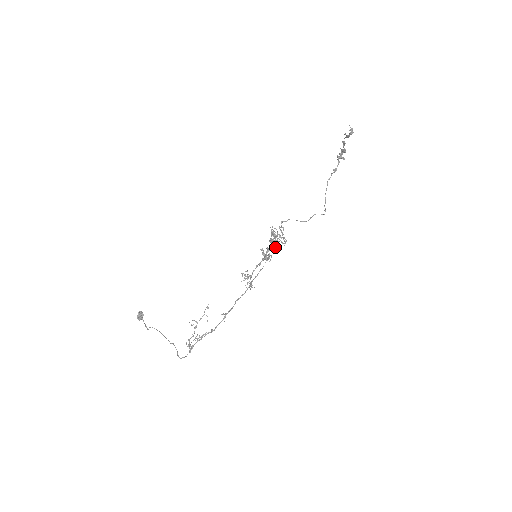
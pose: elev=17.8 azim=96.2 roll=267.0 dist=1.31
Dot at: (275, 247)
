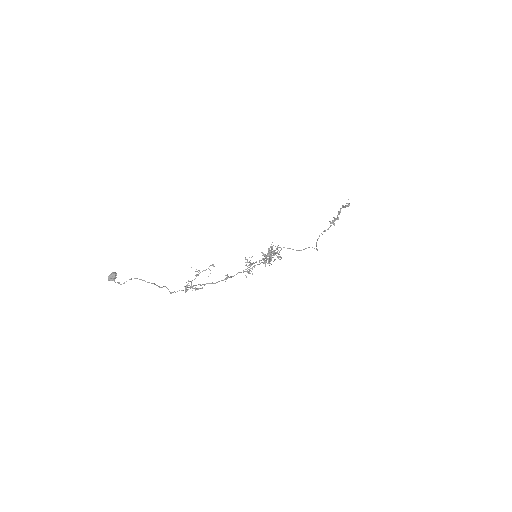
Dot at: (270, 260)
